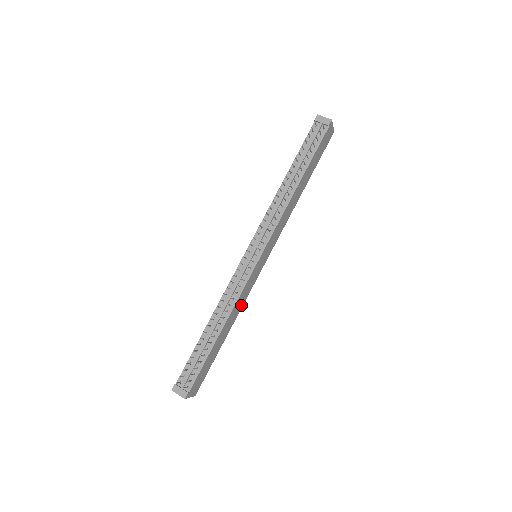
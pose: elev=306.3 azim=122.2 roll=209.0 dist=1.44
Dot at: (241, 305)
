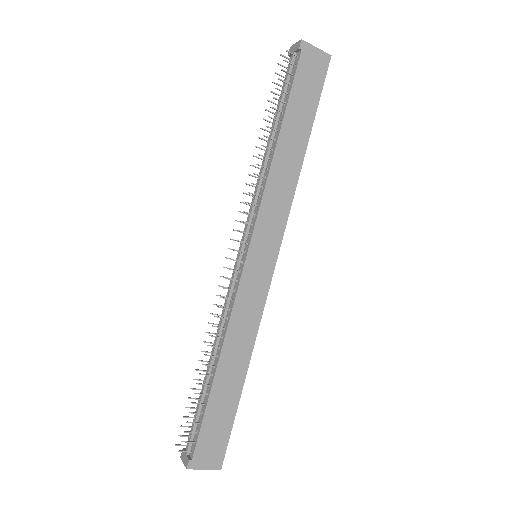
Dot at: (252, 329)
